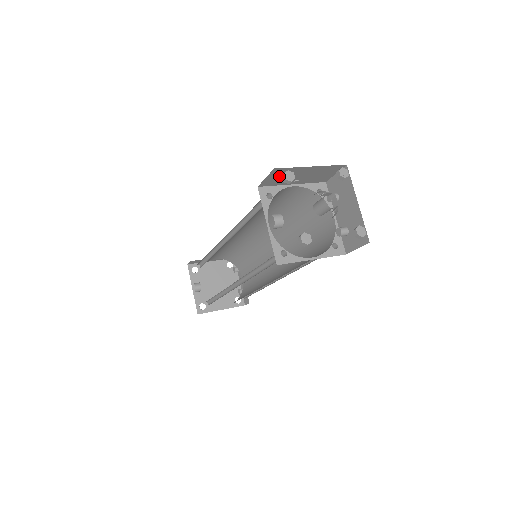
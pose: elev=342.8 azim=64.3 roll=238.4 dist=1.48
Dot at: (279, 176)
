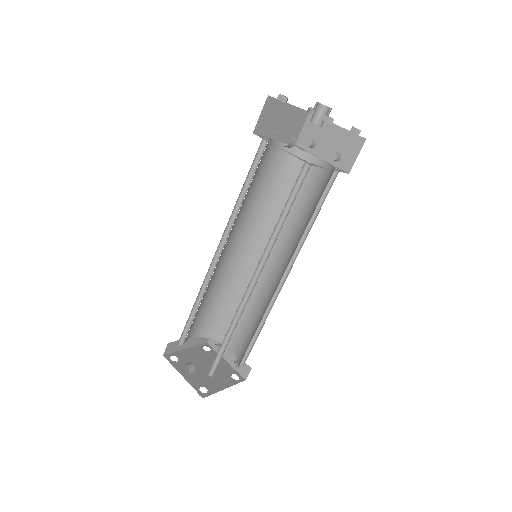
Dot at: (269, 116)
